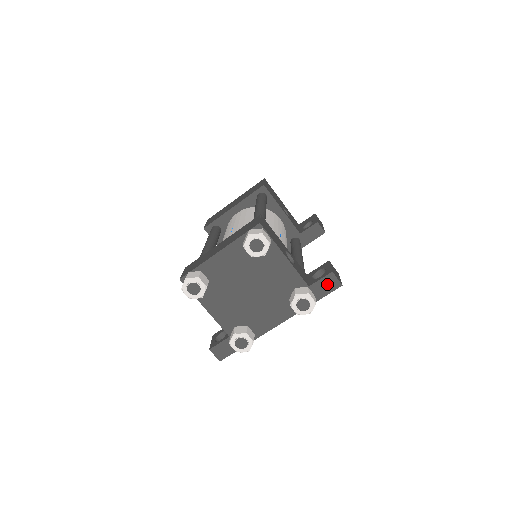
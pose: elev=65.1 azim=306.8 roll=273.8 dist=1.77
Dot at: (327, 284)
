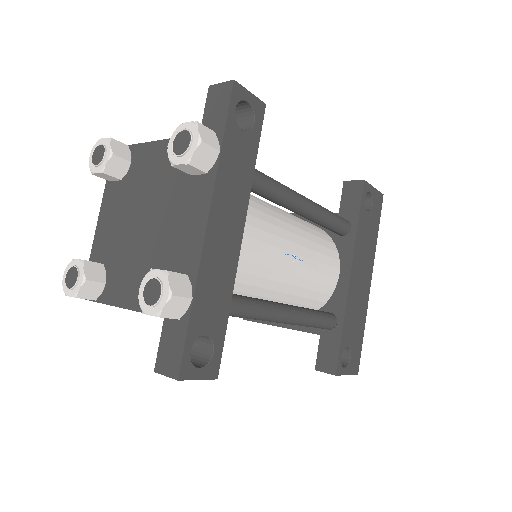
Dot at: (216, 104)
